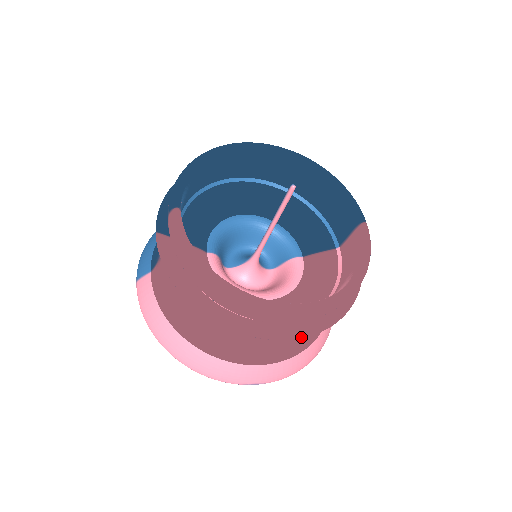
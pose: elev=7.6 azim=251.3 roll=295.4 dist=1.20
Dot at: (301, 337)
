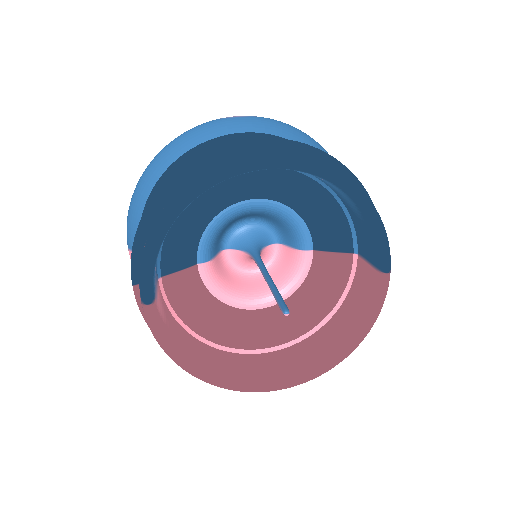
Dot at: occluded
